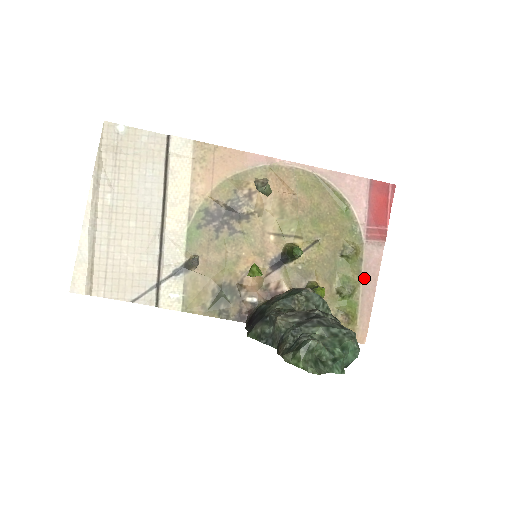
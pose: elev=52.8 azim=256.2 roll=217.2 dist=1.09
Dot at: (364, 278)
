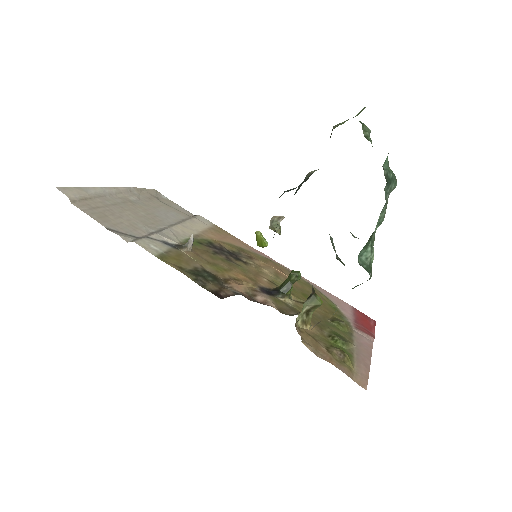
Dot at: (357, 346)
